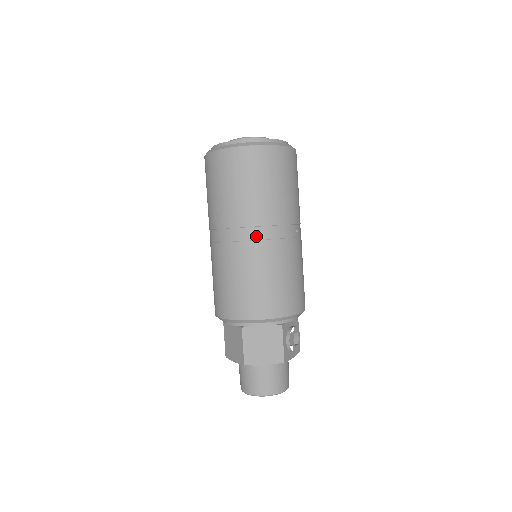
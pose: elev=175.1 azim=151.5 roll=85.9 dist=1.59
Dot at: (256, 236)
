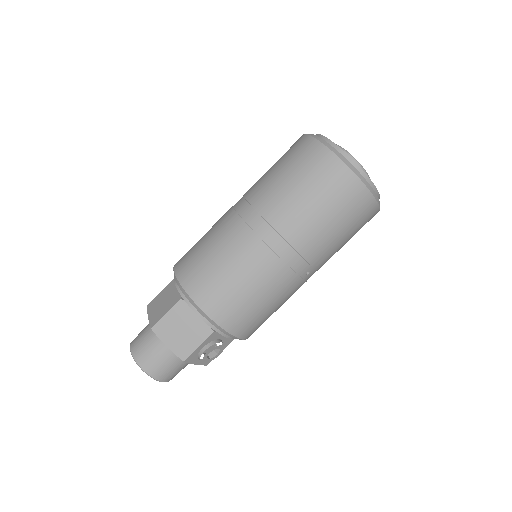
Dot at: (271, 241)
